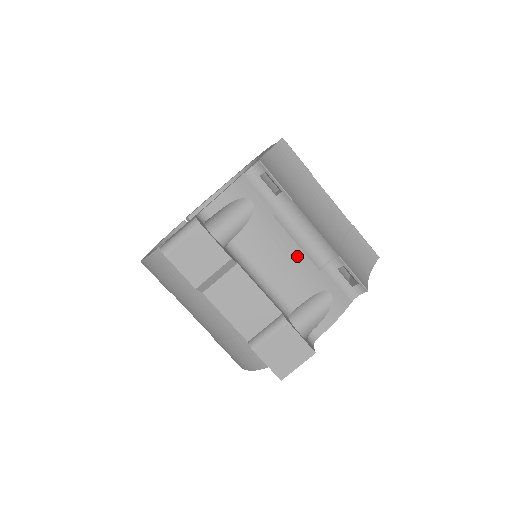
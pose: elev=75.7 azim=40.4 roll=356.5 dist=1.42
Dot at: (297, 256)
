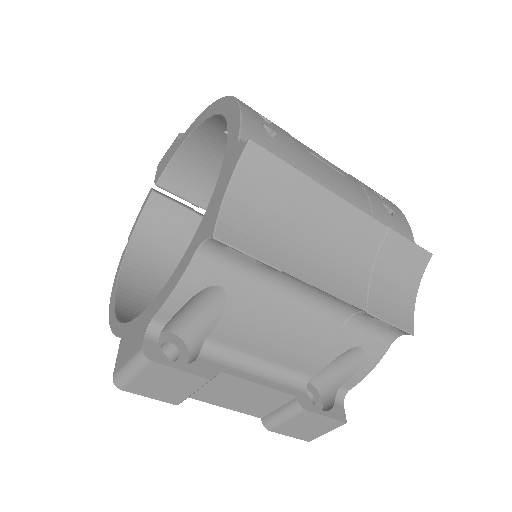
Dot at: (305, 326)
